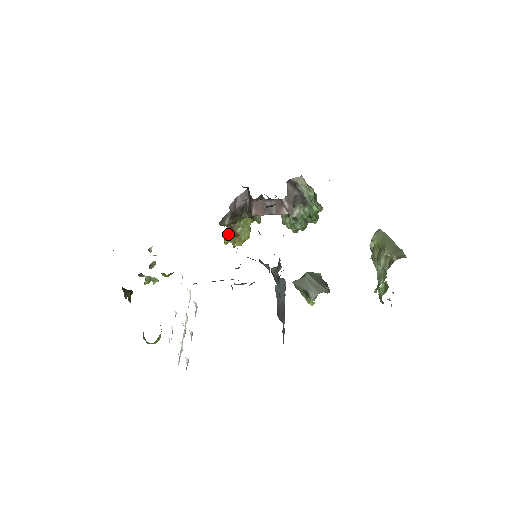
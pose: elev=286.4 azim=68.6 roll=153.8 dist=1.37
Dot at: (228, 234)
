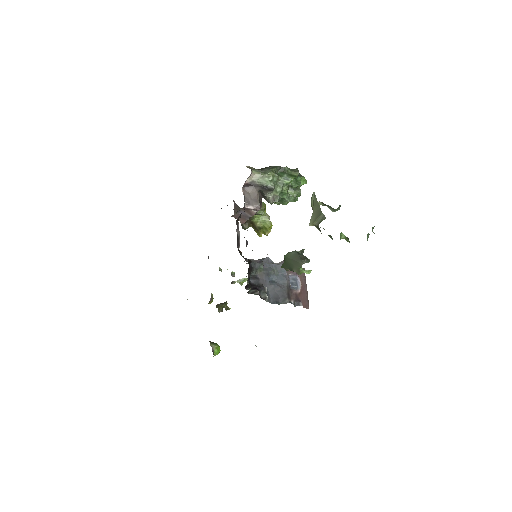
Dot at: (255, 231)
